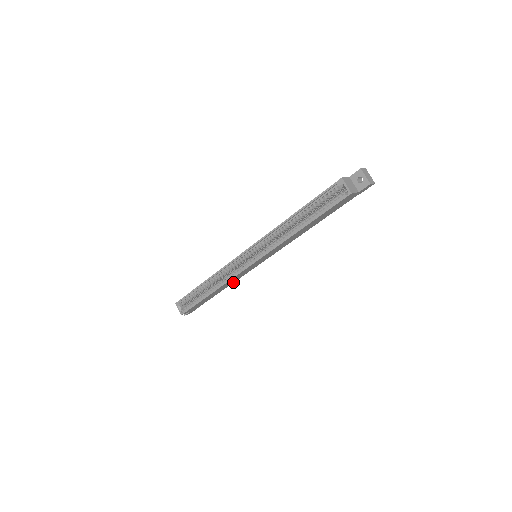
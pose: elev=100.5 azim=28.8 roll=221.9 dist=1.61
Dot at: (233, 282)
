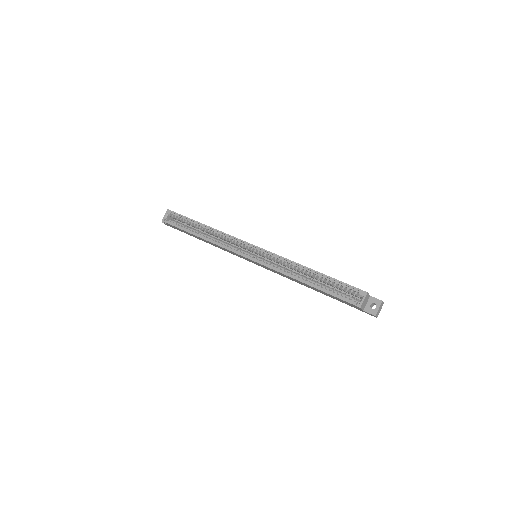
Dot at: (220, 248)
